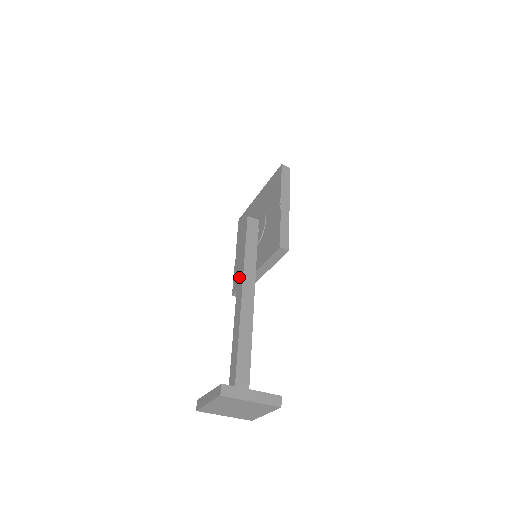
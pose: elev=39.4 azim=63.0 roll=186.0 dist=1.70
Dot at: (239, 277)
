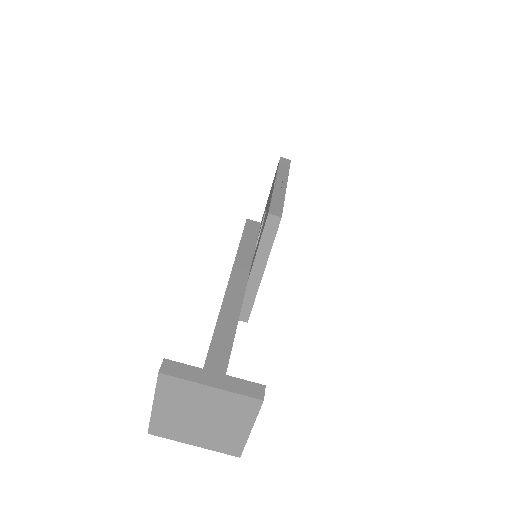
Dot at: occluded
